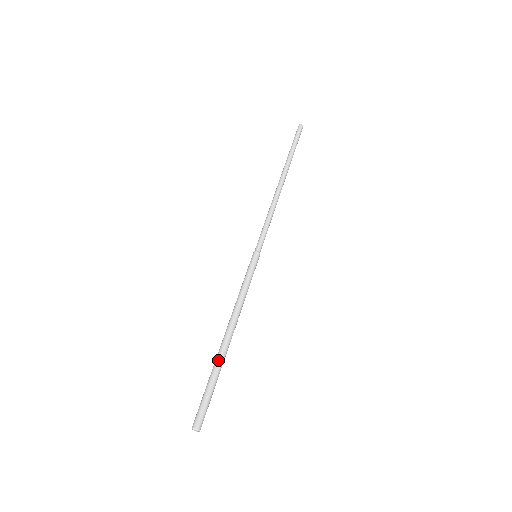
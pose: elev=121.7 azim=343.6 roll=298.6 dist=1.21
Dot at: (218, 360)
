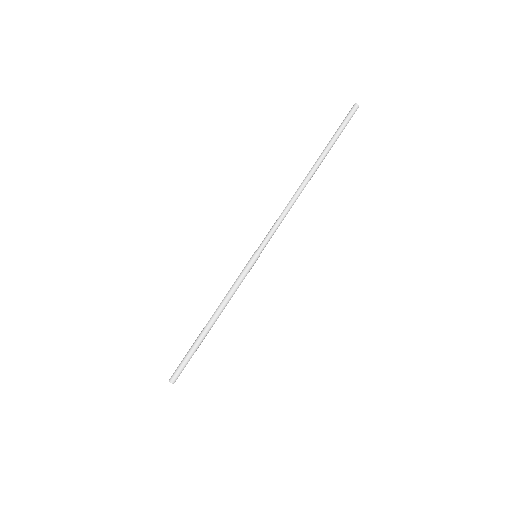
Dot at: (199, 340)
